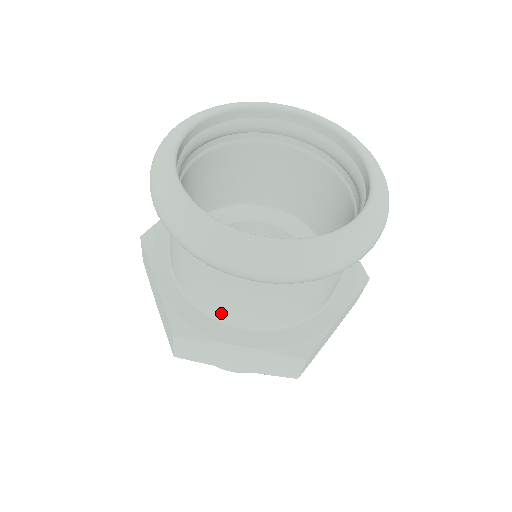
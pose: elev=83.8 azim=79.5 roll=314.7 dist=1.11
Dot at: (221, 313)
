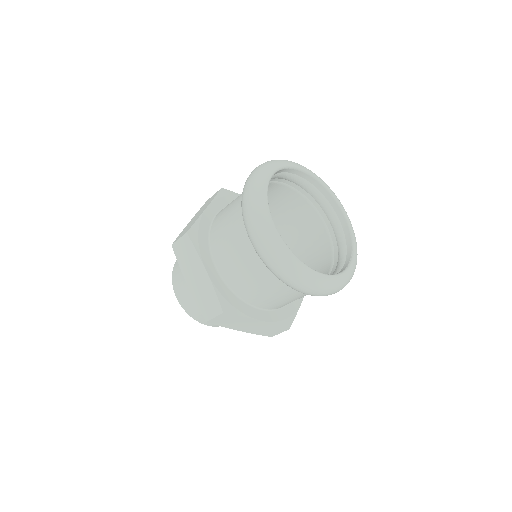
Dot at: (253, 300)
